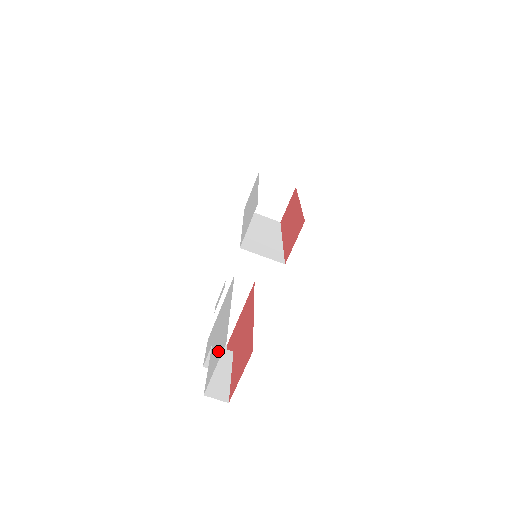
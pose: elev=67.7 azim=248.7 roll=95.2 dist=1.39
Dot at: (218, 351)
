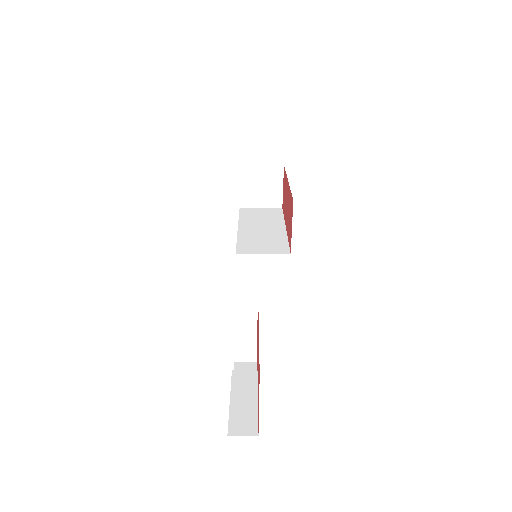
Dot at: occluded
